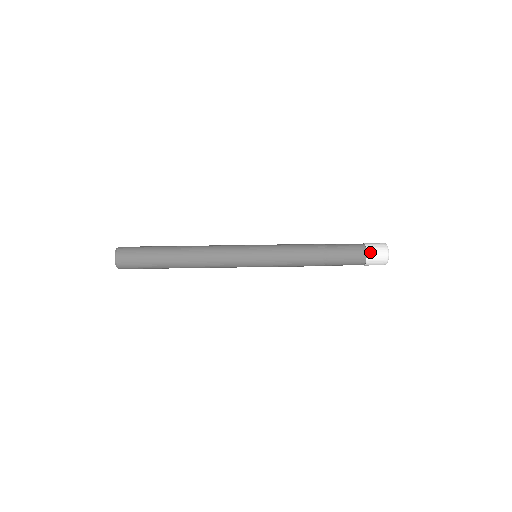
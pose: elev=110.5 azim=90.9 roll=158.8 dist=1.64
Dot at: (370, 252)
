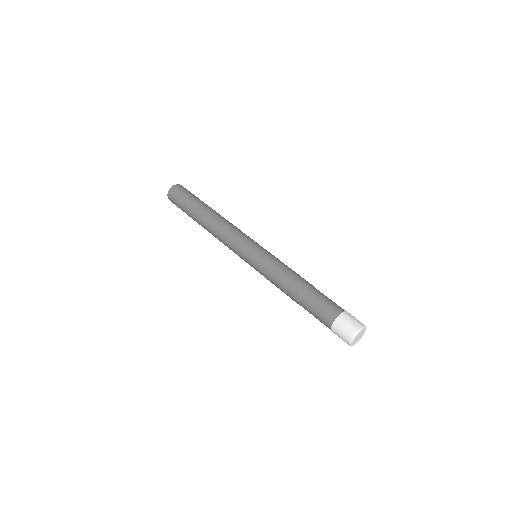
Dot at: (346, 314)
